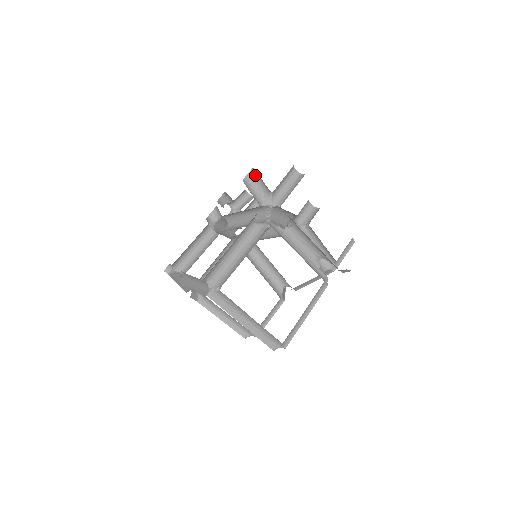
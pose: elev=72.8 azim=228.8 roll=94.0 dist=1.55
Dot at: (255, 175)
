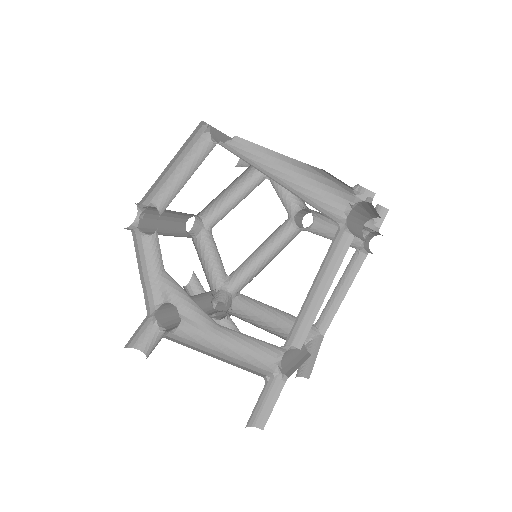
Dot at: (242, 164)
